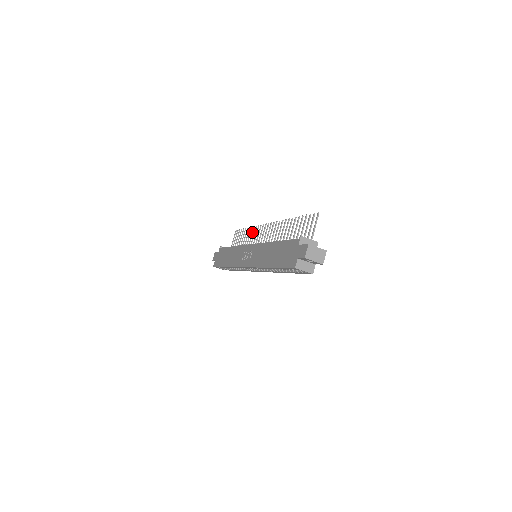
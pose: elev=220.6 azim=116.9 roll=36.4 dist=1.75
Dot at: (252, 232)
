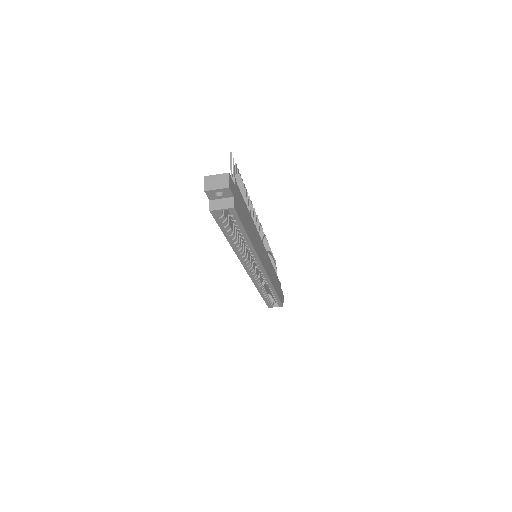
Dot at: (266, 244)
